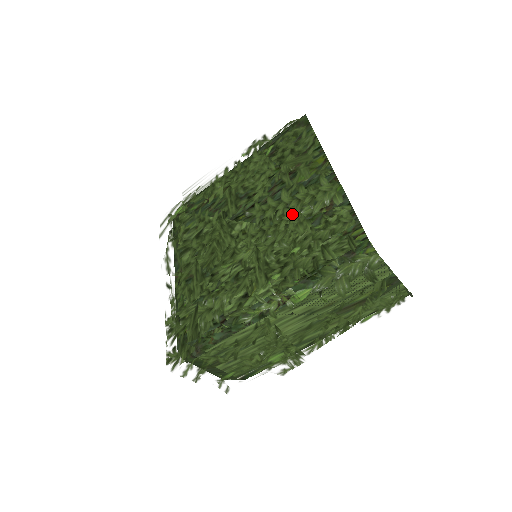
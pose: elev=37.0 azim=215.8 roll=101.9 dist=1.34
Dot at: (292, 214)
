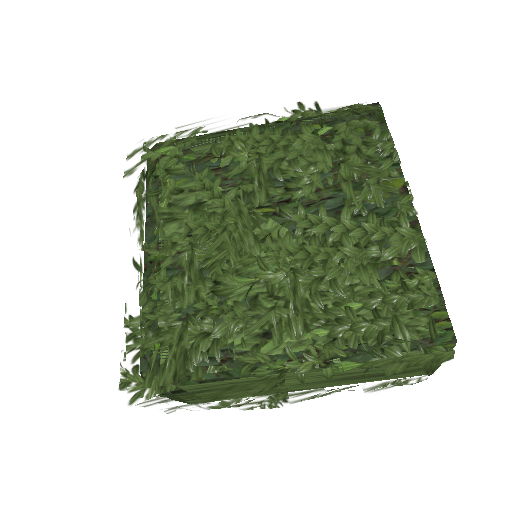
Dot at: (354, 248)
